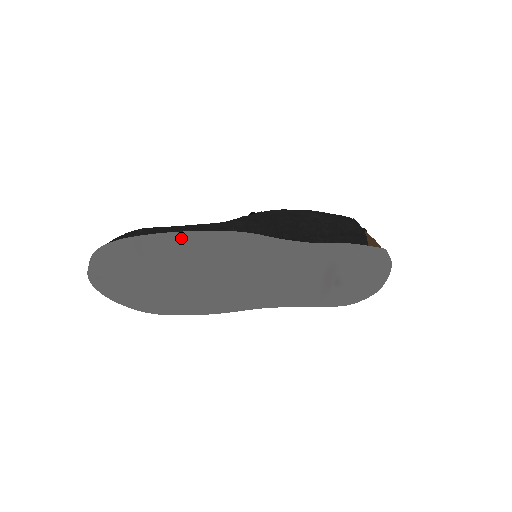
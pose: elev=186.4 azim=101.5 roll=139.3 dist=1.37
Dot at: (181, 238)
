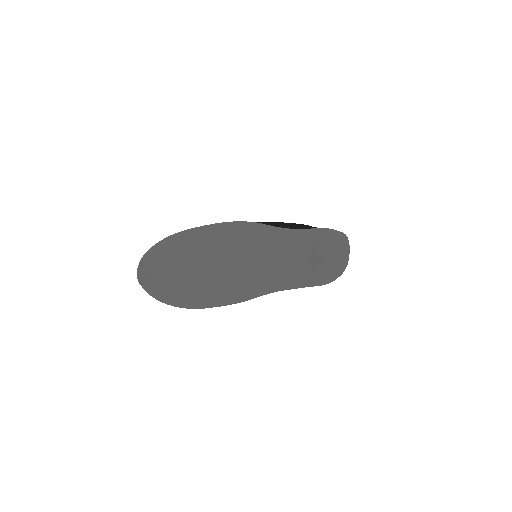
Dot at: (215, 226)
